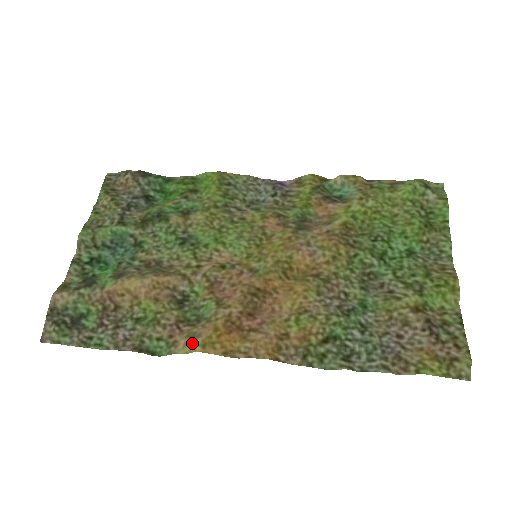
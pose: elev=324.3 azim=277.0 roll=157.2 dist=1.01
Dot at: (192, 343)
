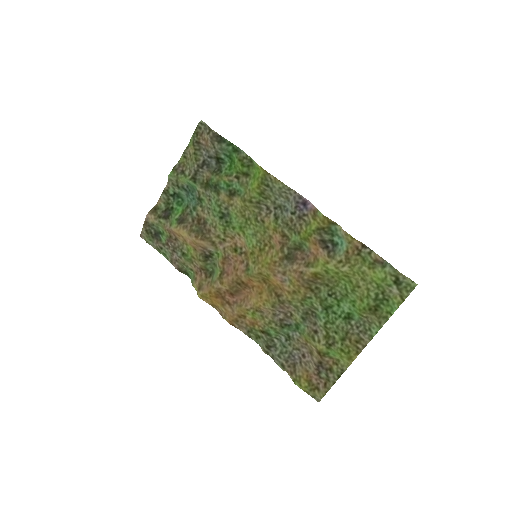
Dot at: (198, 291)
